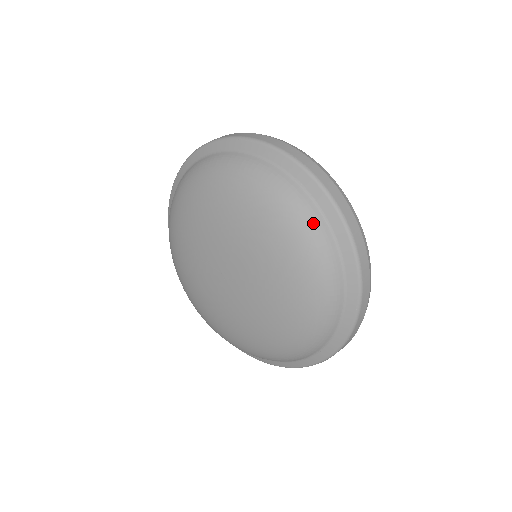
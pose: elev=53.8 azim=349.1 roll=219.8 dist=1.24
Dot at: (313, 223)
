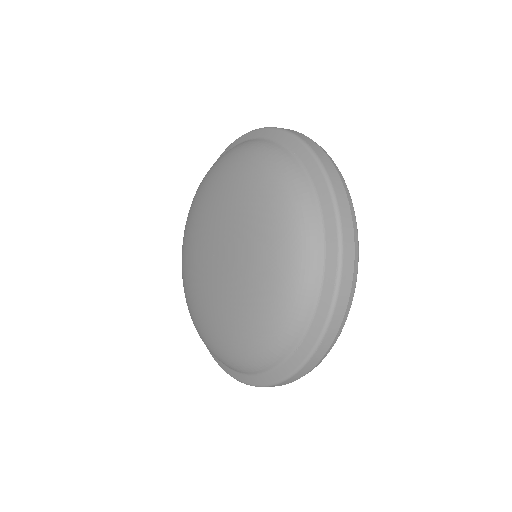
Dot at: (297, 184)
